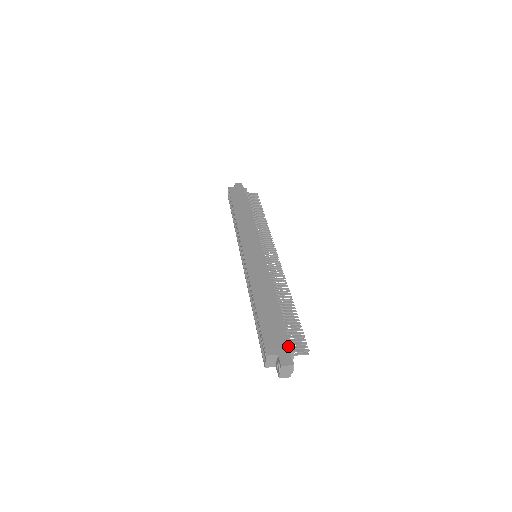
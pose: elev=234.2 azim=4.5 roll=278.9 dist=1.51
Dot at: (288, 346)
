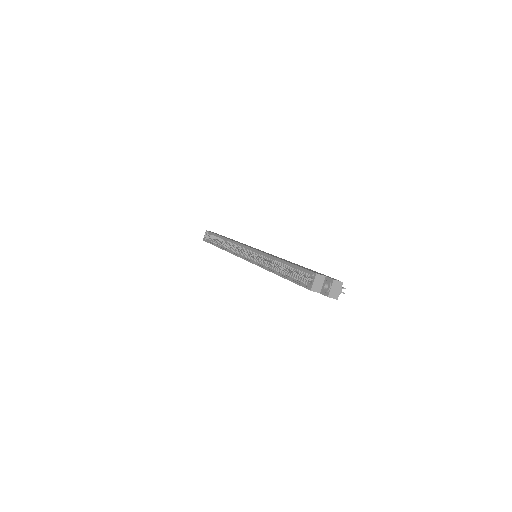
Dot at: (330, 277)
